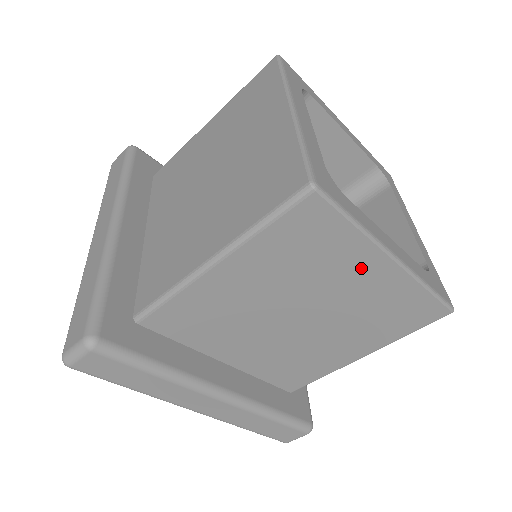
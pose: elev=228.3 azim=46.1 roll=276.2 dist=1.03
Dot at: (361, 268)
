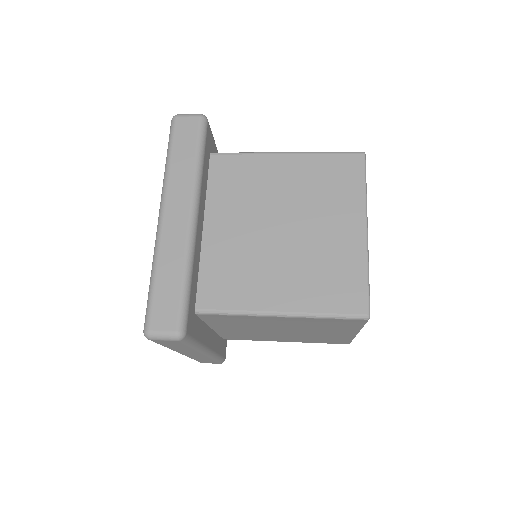
Dot at: occluded
